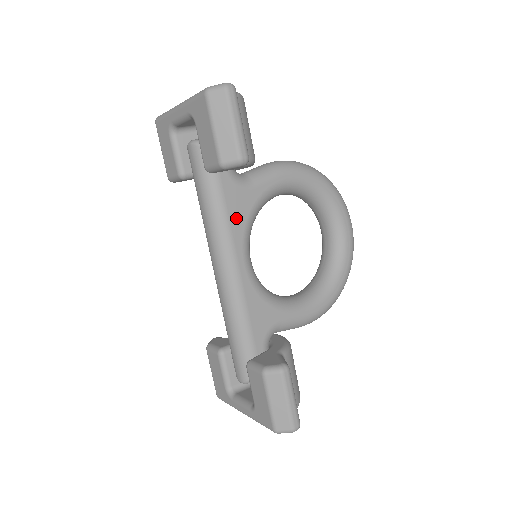
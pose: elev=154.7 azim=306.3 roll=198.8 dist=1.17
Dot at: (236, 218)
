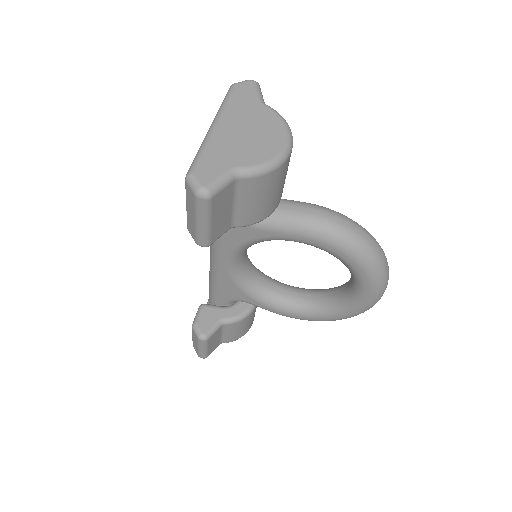
Dot at: (230, 238)
